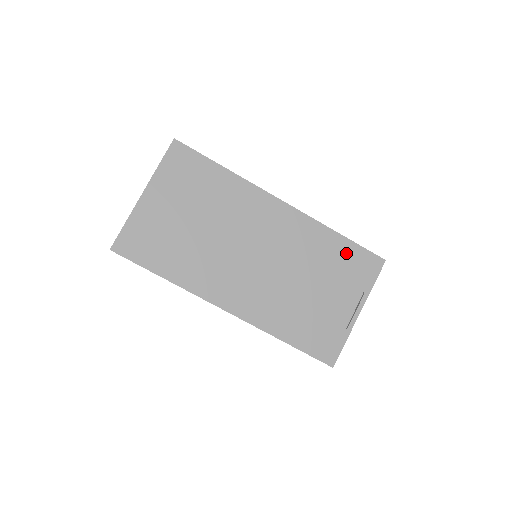
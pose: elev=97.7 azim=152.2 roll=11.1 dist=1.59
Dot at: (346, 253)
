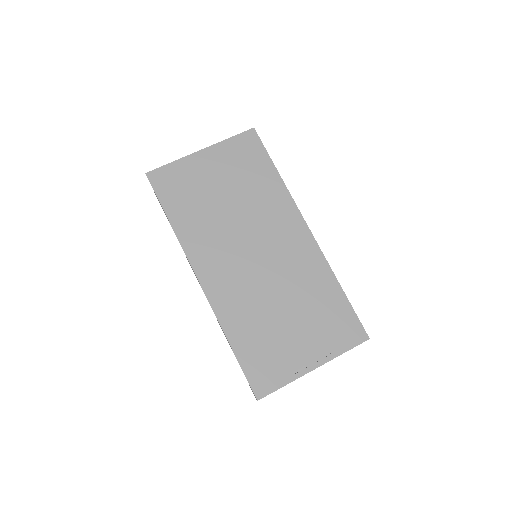
Dot at: (336, 307)
